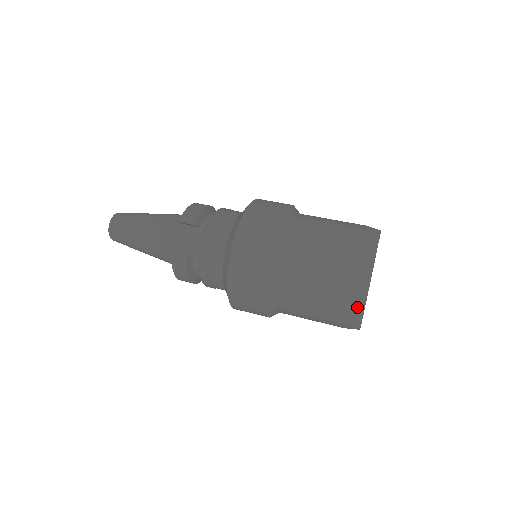
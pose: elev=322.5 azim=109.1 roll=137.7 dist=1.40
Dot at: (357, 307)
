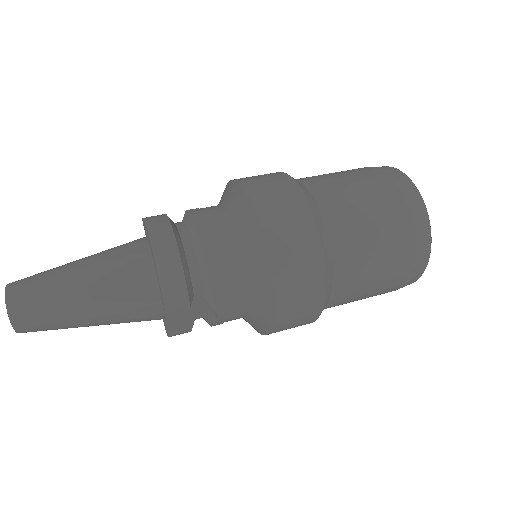
Dot at: occluded
